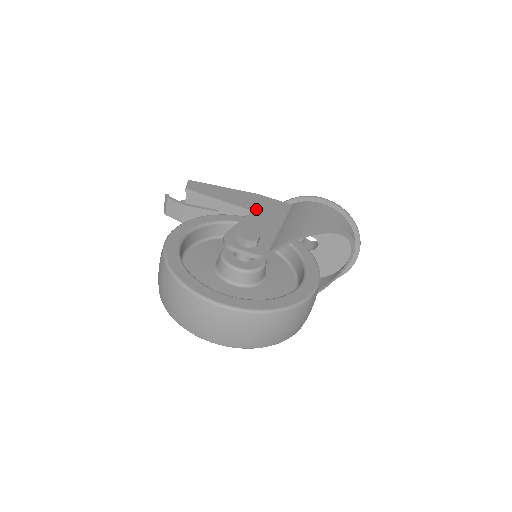
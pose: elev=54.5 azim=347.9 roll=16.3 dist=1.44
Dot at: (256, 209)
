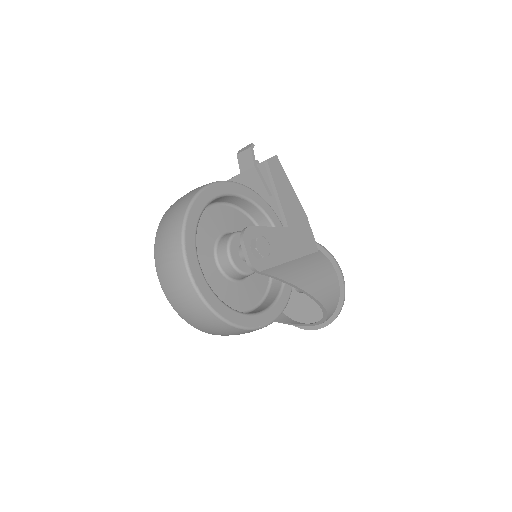
Dot at: (292, 229)
